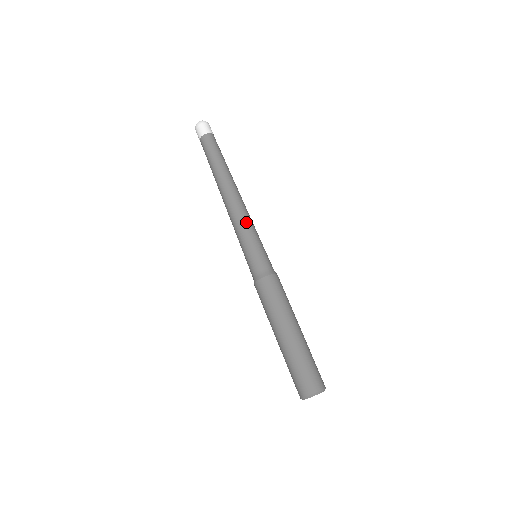
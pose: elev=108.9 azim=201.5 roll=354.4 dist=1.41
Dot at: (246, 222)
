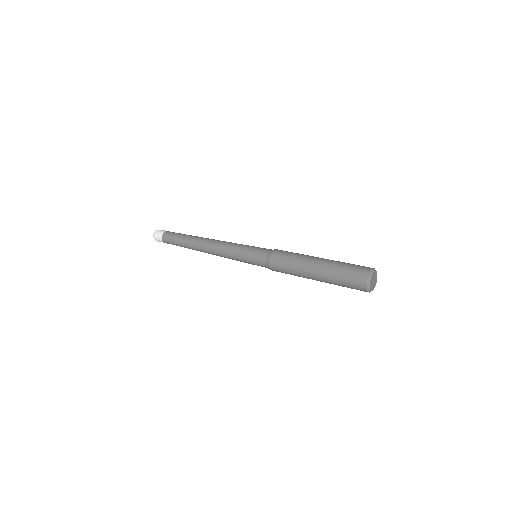
Dot at: (229, 246)
